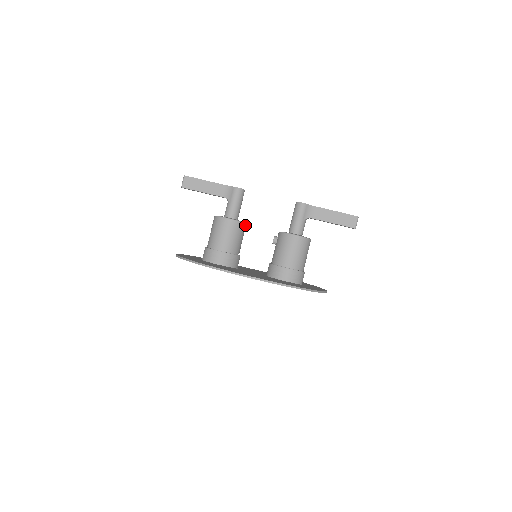
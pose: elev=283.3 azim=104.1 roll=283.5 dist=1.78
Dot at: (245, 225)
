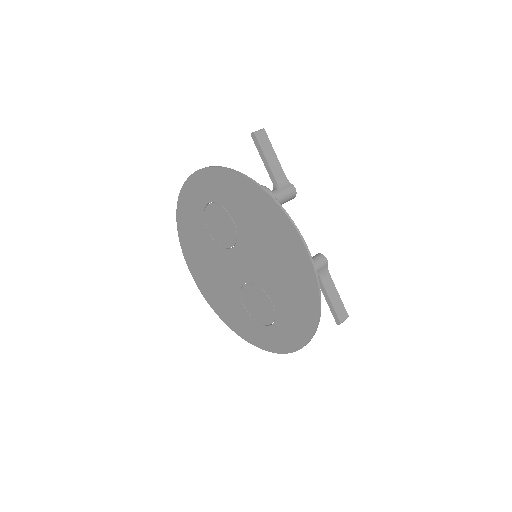
Dot at: occluded
